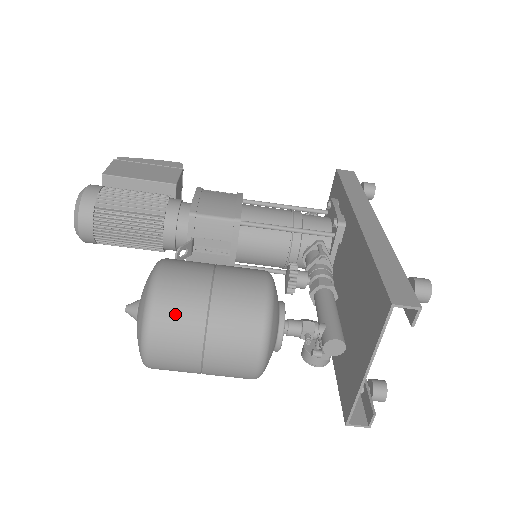
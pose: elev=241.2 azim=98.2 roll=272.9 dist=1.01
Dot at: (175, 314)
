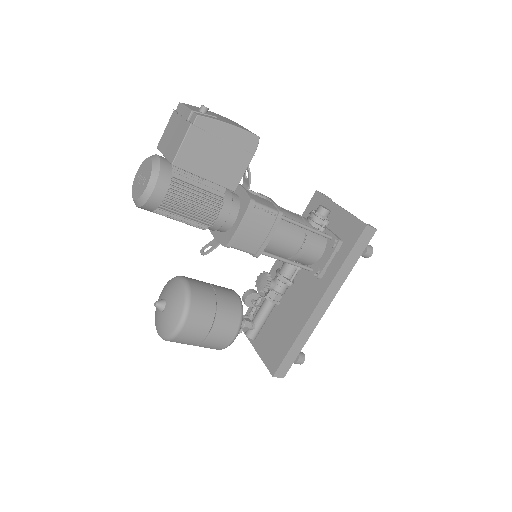
Dot at: occluded
